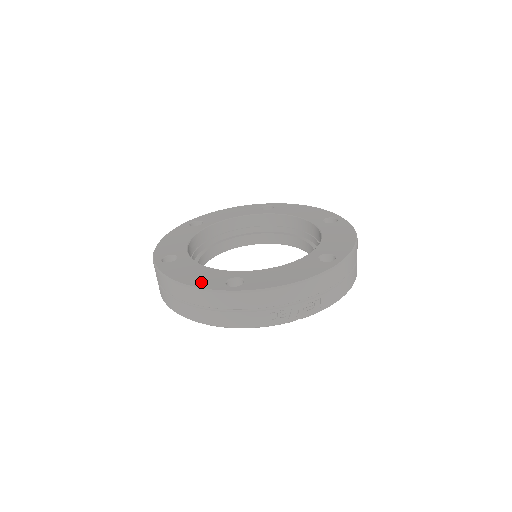
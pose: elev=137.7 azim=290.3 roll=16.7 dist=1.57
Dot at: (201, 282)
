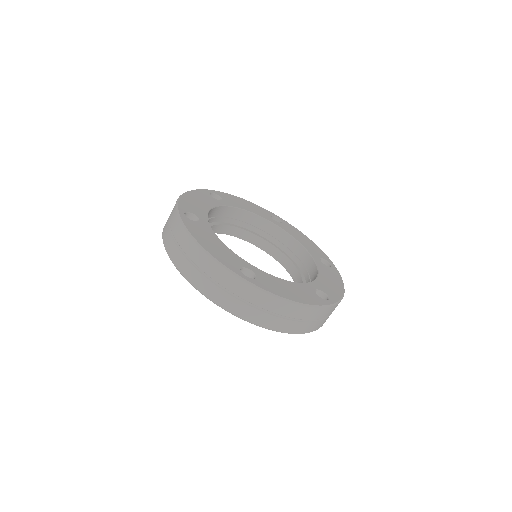
Dot at: (308, 299)
